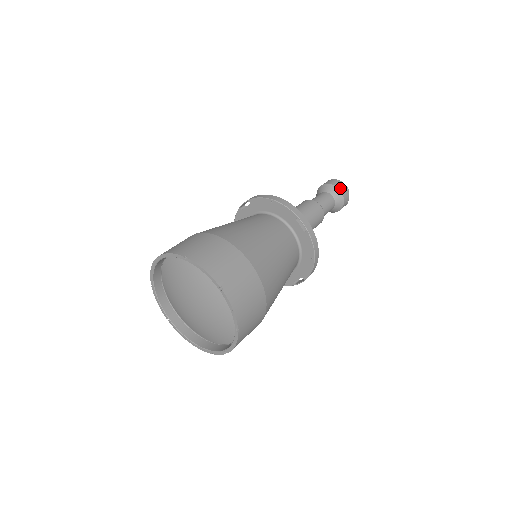
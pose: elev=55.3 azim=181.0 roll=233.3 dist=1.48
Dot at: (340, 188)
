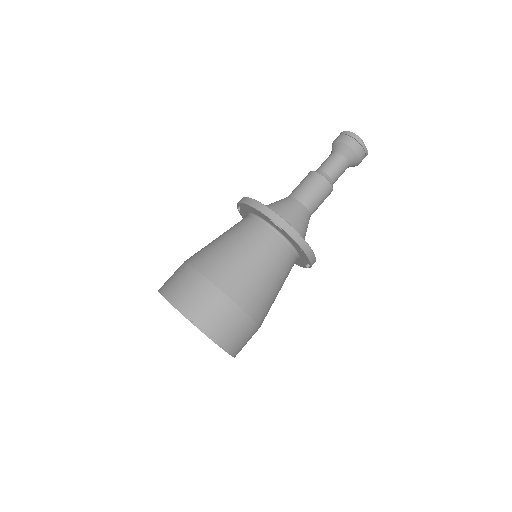
Dot at: (348, 143)
